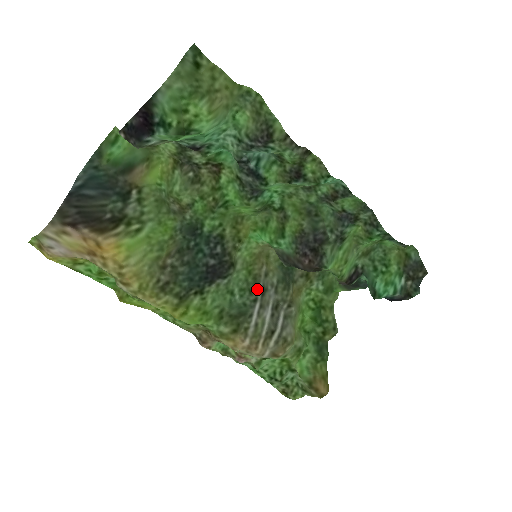
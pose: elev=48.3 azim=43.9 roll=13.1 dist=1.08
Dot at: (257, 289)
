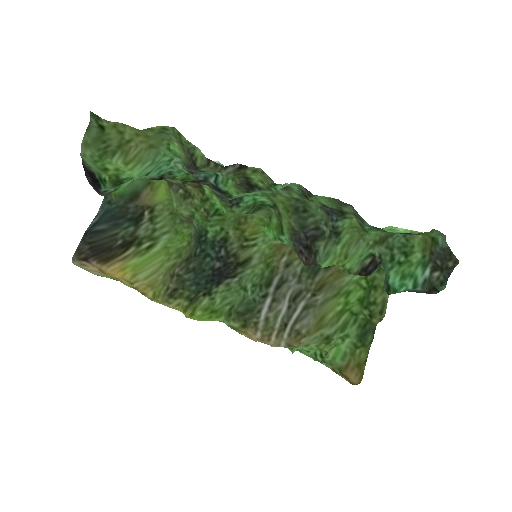
Dot at: (269, 284)
